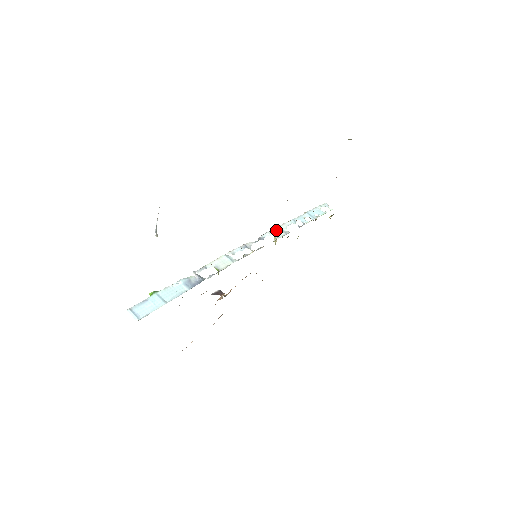
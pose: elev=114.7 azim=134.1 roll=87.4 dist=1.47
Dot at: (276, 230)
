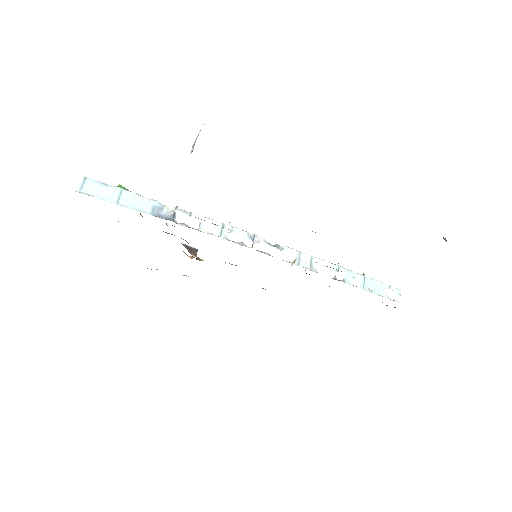
Dot at: (306, 256)
